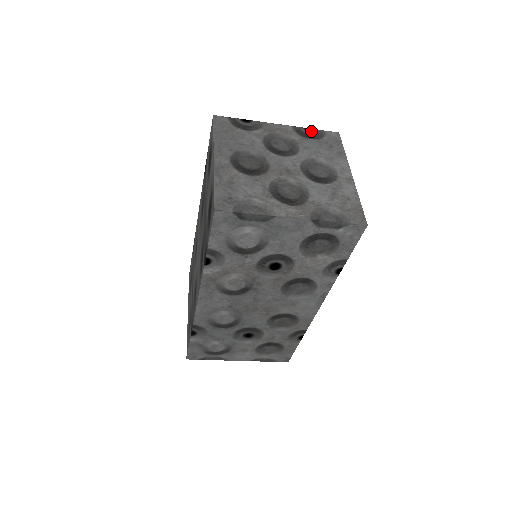
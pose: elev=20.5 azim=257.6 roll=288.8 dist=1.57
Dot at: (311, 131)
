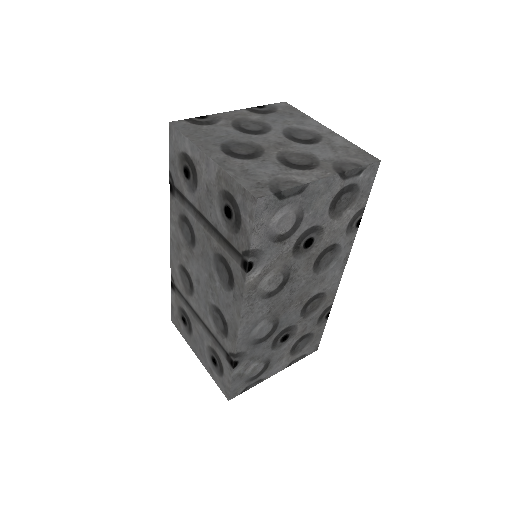
Dot at: (263, 107)
